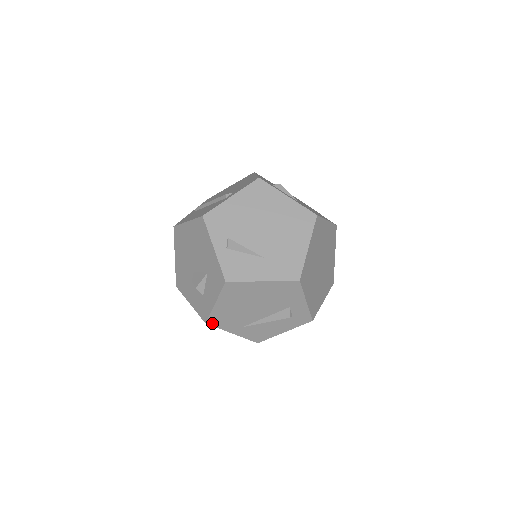
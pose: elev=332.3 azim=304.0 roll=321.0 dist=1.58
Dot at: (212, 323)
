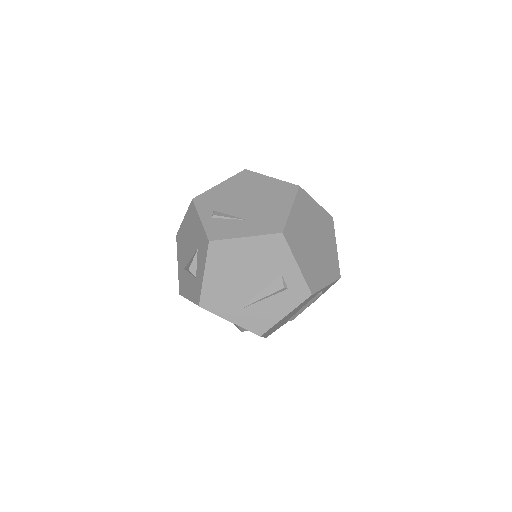
Dot at: (206, 306)
